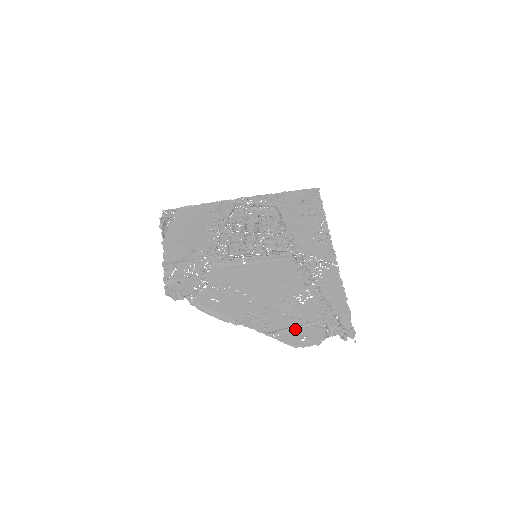
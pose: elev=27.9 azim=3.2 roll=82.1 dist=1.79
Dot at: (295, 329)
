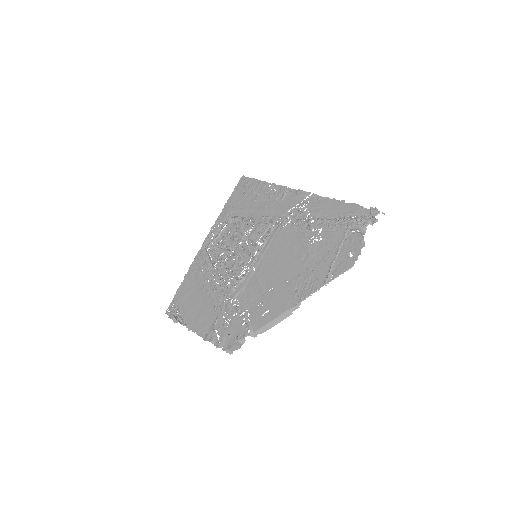
Dot at: (337, 257)
